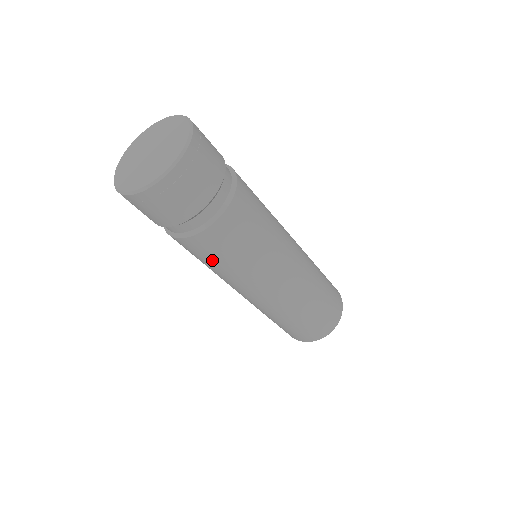
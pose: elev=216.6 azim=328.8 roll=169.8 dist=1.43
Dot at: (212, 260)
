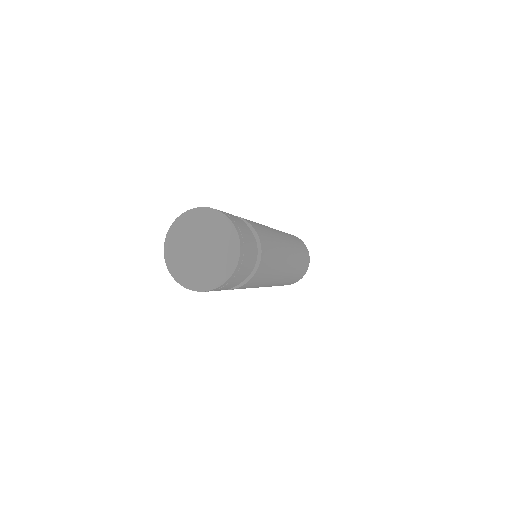
Dot at: (258, 282)
